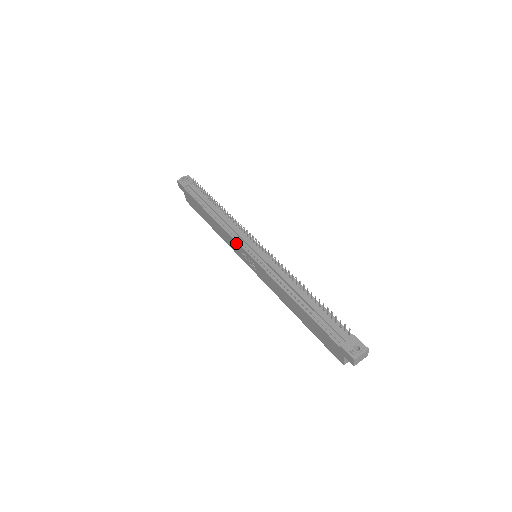
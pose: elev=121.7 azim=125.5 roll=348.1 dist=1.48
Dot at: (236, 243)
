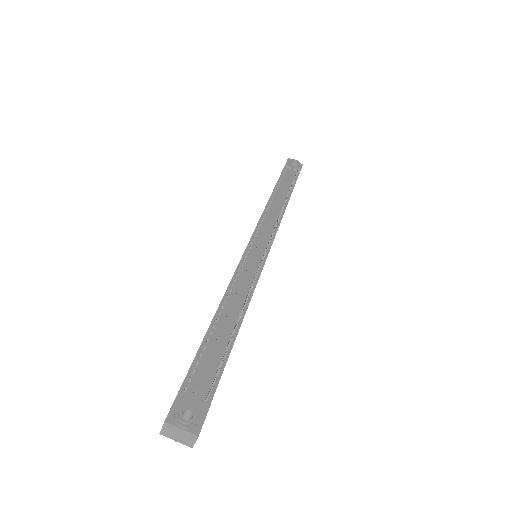
Dot at: (256, 227)
